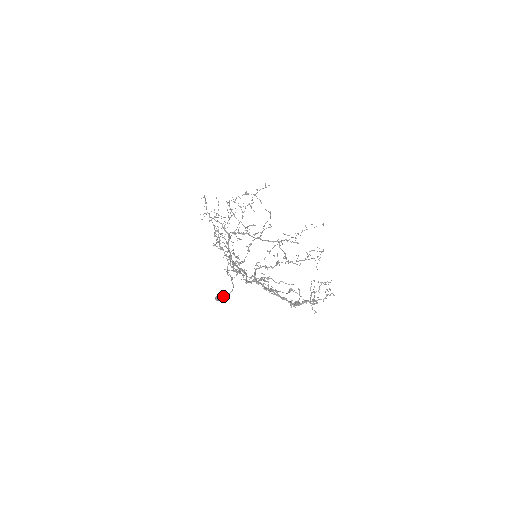
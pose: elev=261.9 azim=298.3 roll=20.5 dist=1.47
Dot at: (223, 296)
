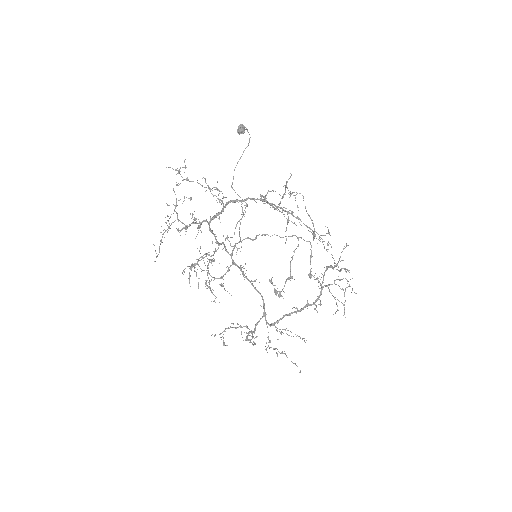
Dot at: (244, 128)
